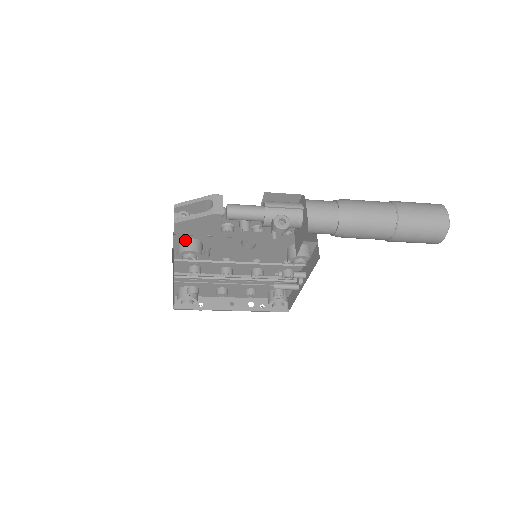
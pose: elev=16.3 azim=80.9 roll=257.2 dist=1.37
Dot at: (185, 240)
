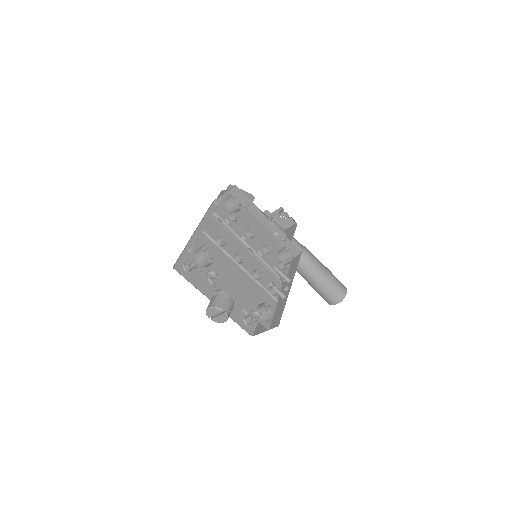
Dot at: (232, 198)
